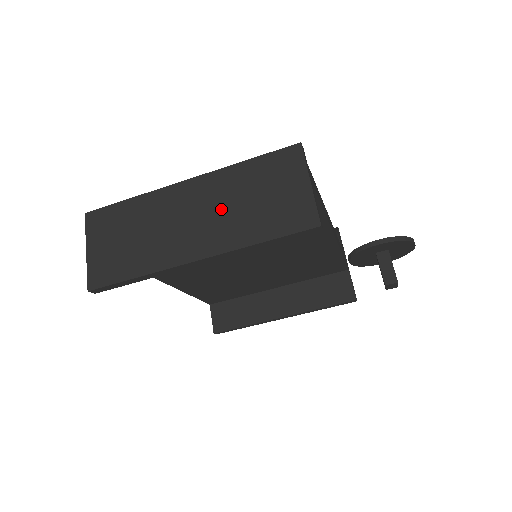
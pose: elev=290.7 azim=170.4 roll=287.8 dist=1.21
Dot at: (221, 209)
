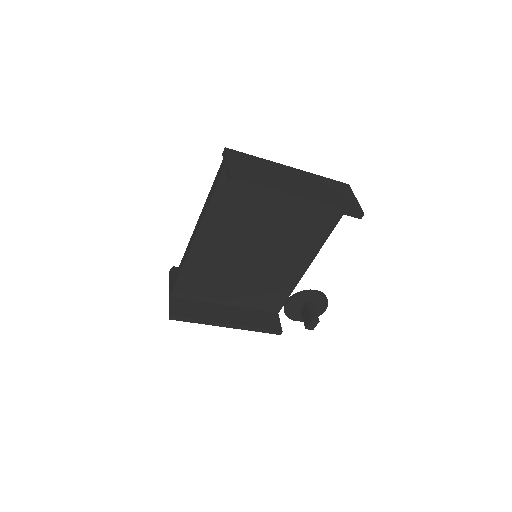
Dot at: (313, 186)
